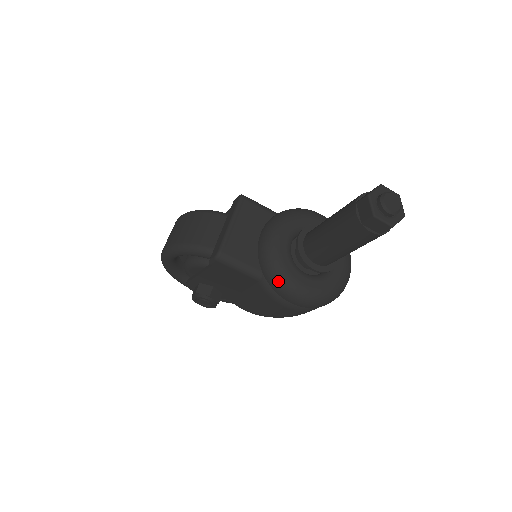
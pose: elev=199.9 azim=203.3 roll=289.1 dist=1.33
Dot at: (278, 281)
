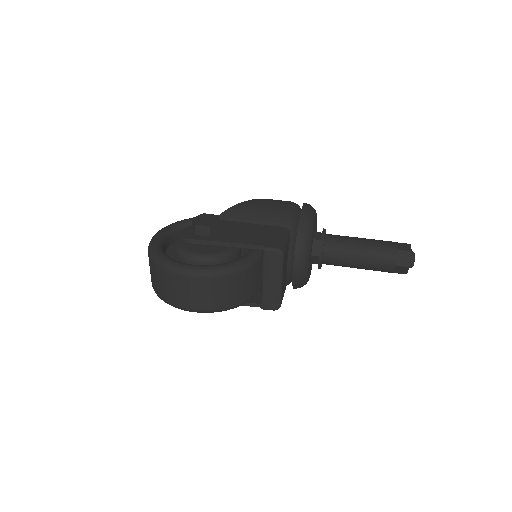
Dot at: occluded
